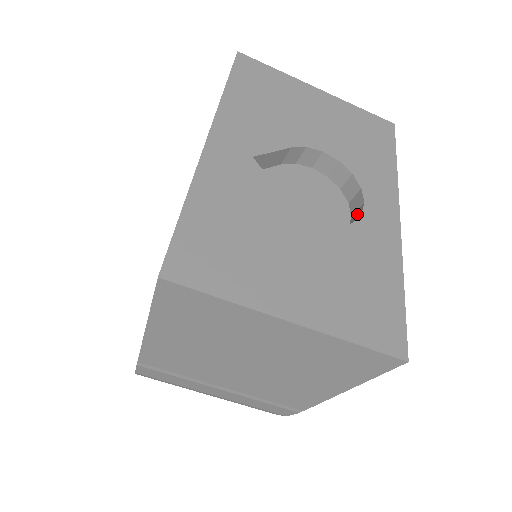
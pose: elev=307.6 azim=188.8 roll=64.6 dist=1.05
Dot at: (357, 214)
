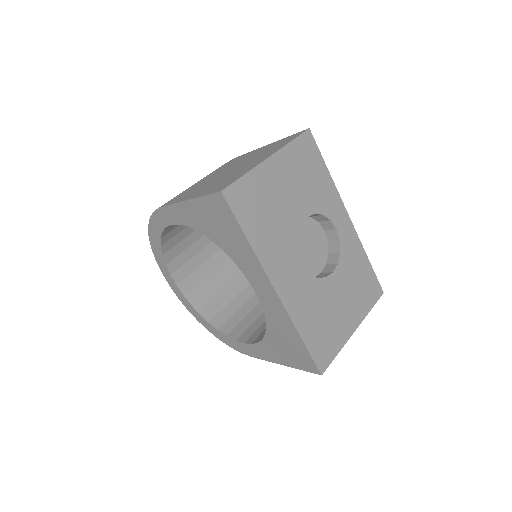
Dot at: (333, 235)
